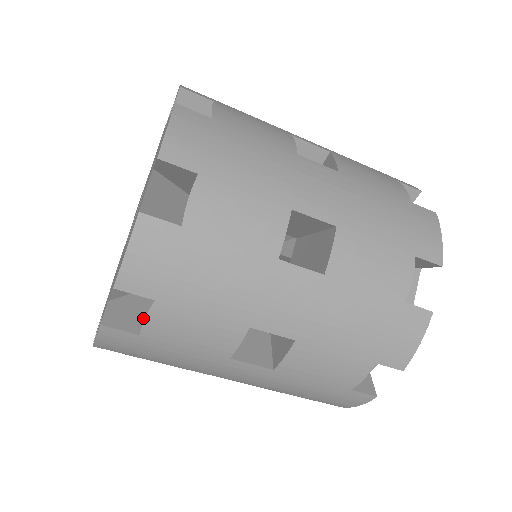
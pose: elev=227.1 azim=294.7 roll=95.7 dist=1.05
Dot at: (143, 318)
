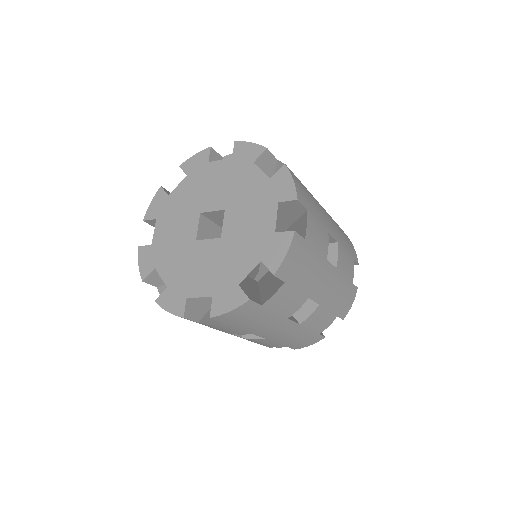
Dot at: (200, 309)
